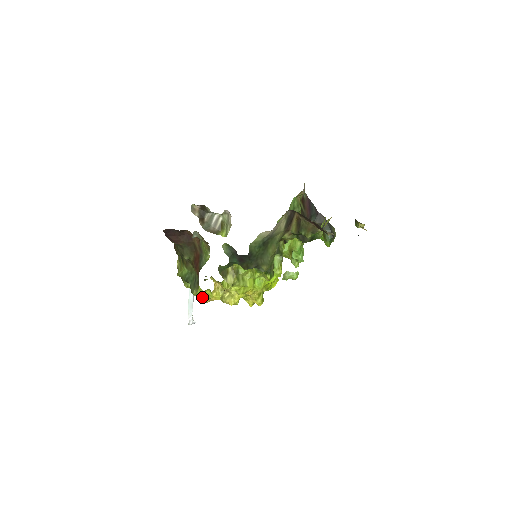
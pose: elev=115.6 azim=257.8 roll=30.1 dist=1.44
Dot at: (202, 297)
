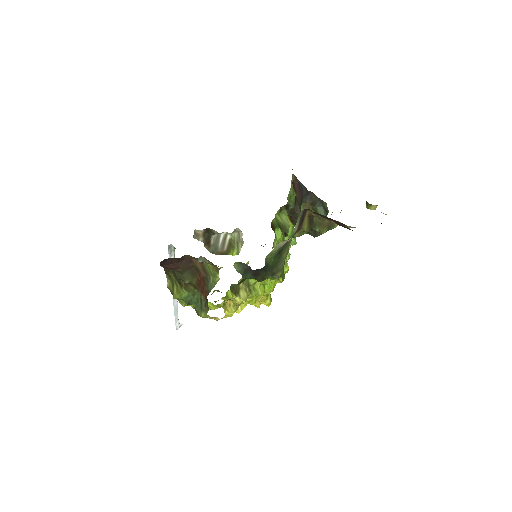
Dot at: occluded
